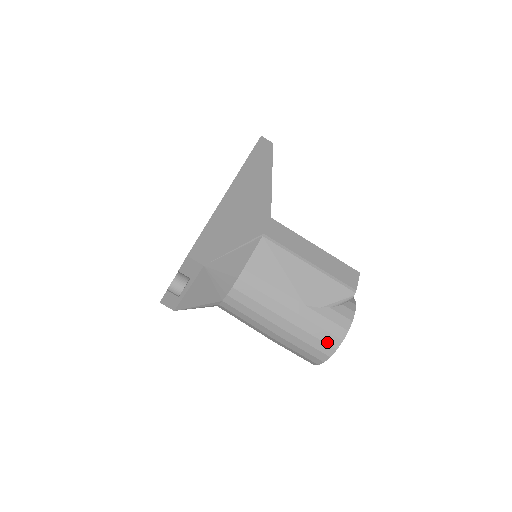
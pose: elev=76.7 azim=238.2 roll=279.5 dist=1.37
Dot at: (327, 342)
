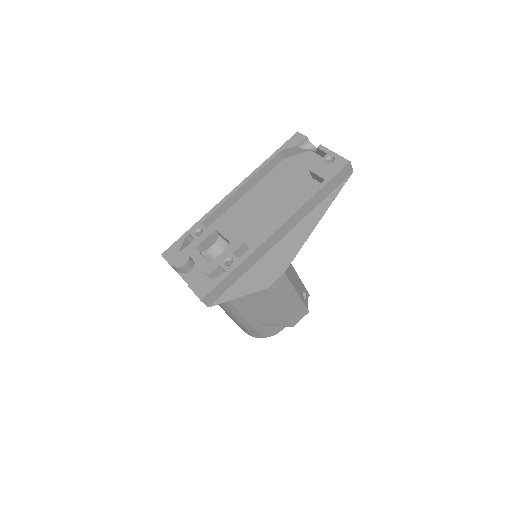
Dot at: (253, 334)
